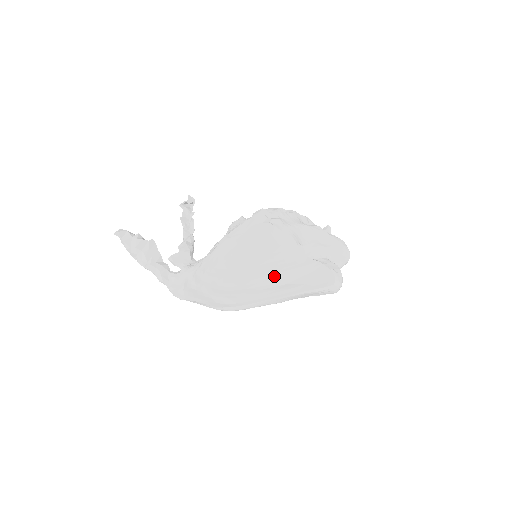
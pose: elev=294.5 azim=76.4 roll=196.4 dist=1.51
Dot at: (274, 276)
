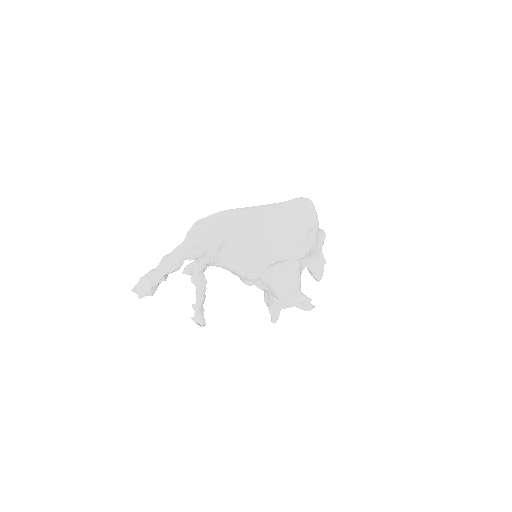
Dot at: occluded
